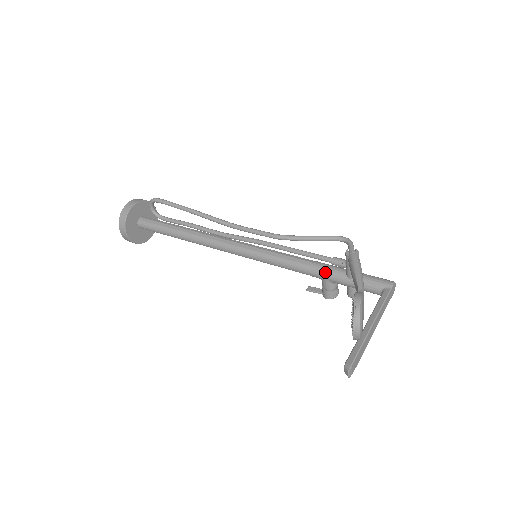
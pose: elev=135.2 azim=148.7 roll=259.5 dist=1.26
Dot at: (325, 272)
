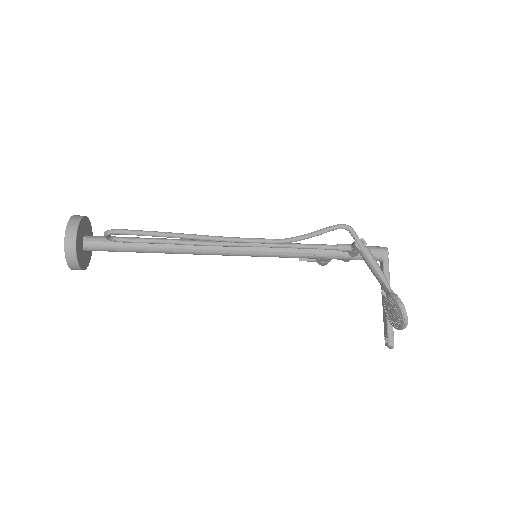
Dot at: (329, 256)
